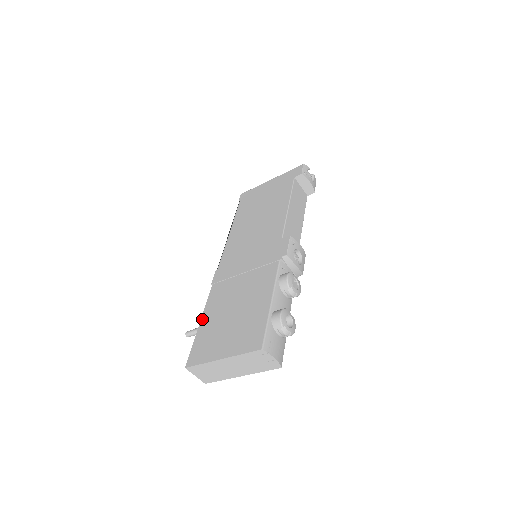
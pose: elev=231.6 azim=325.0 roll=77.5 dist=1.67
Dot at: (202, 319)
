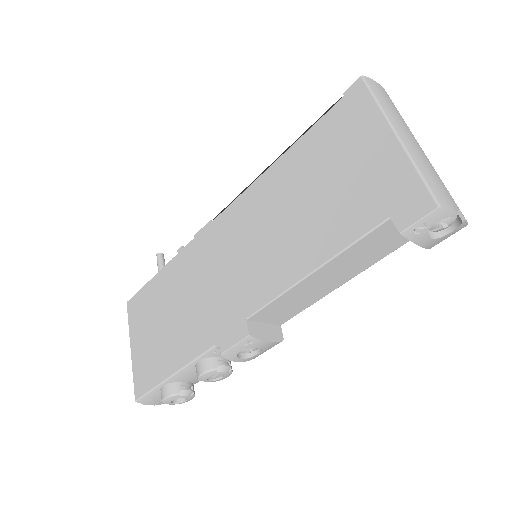
Dot at: (160, 272)
